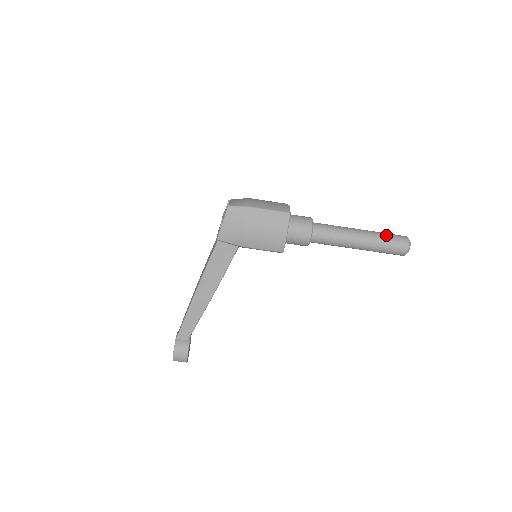
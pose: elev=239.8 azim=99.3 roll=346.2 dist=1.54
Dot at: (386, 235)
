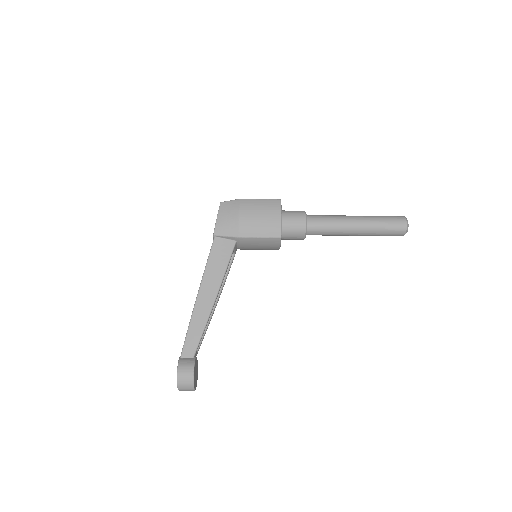
Dot at: (381, 216)
